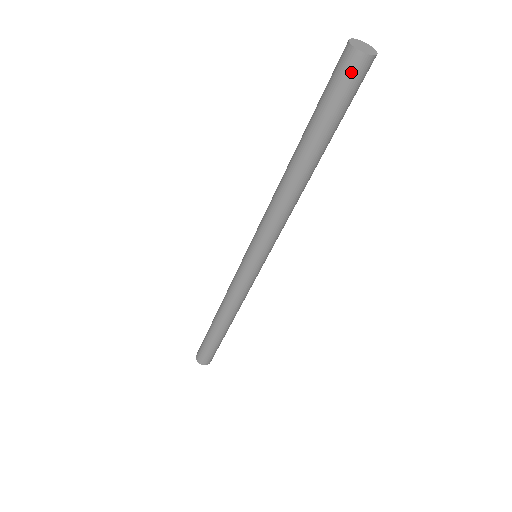
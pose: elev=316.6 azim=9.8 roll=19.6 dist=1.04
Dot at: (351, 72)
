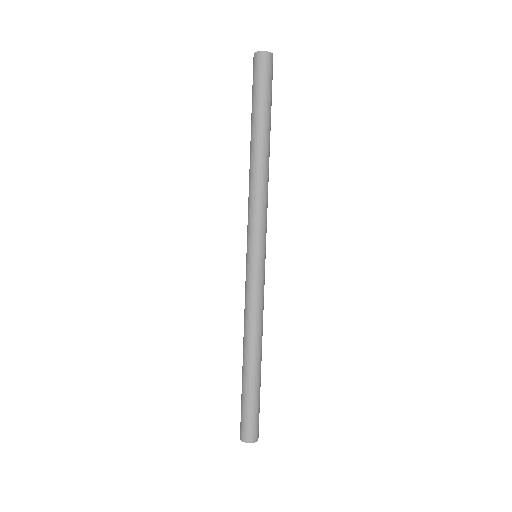
Dot at: (255, 66)
